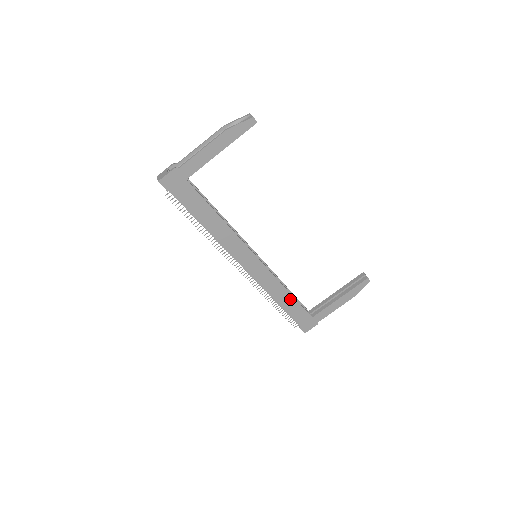
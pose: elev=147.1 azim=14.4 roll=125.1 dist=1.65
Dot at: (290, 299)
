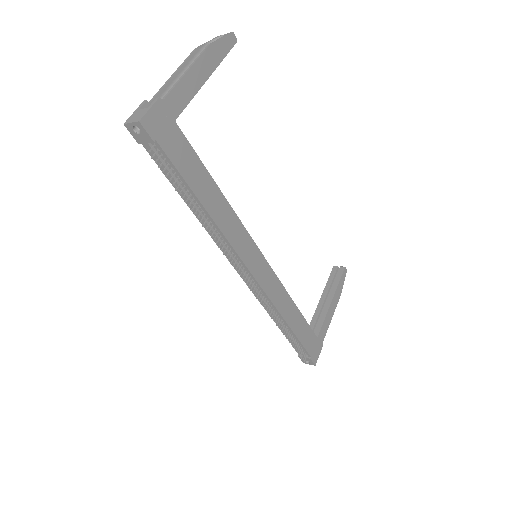
Dot at: (297, 315)
